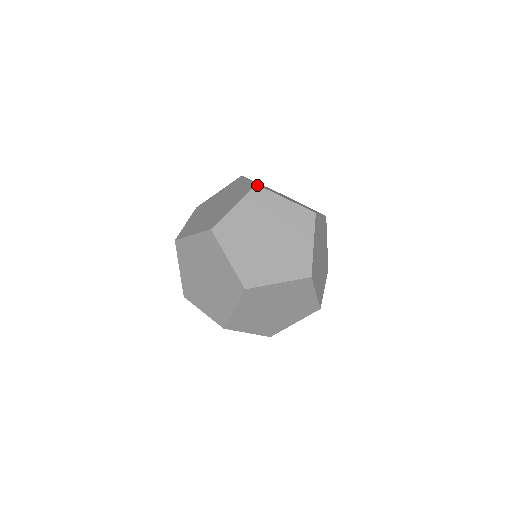
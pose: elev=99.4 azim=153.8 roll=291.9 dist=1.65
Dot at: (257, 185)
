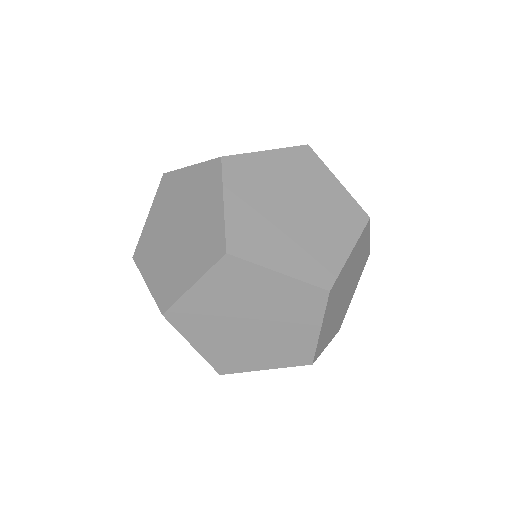
Dot at: (227, 255)
